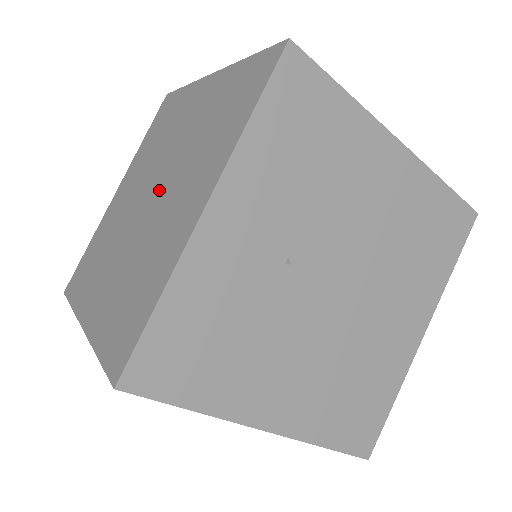
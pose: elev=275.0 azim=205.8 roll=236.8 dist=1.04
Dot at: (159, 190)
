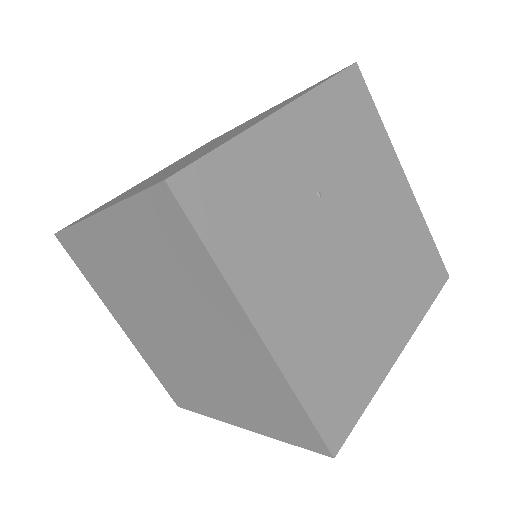
Dot at: (213, 143)
